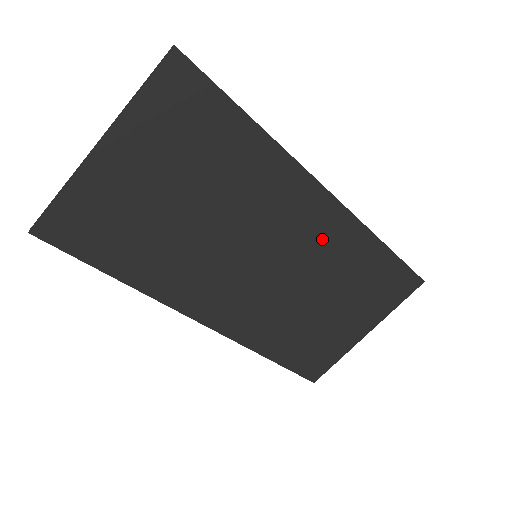
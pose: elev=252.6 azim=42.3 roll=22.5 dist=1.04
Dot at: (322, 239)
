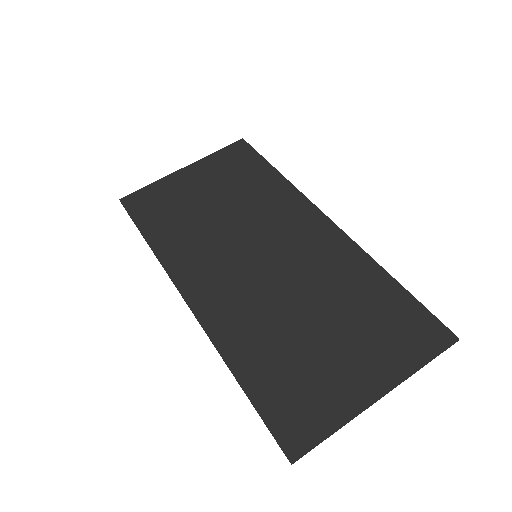
Dot at: (319, 252)
